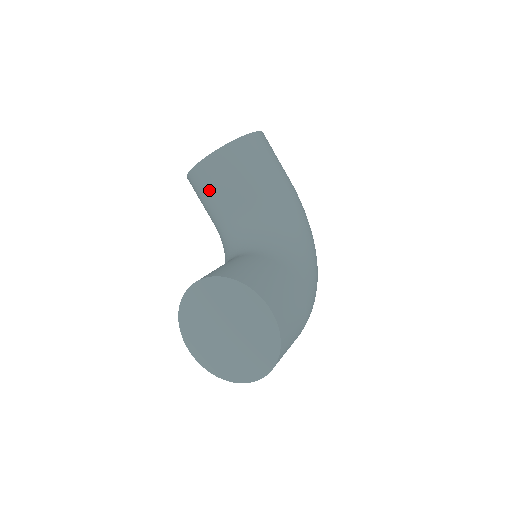
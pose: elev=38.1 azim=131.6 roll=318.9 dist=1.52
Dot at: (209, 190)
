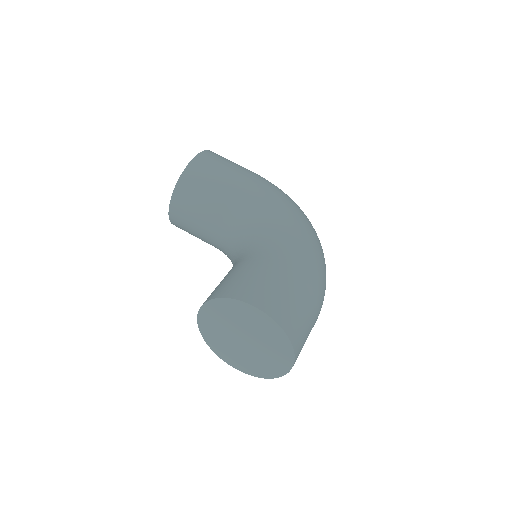
Dot at: (190, 227)
